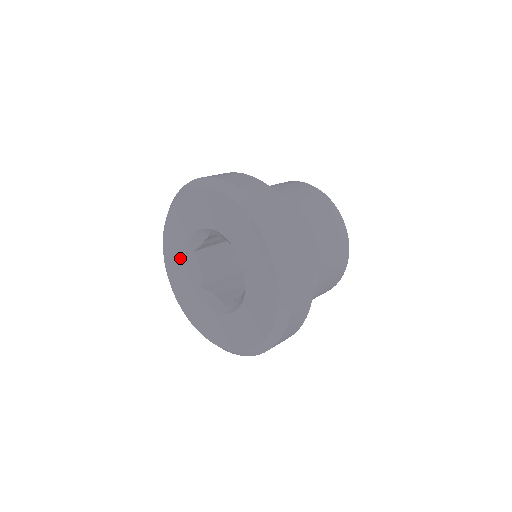
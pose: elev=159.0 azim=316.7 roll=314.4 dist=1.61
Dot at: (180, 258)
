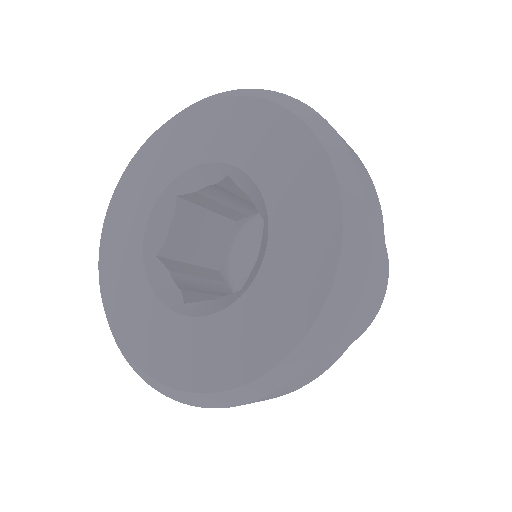
Dot at: (135, 281)
